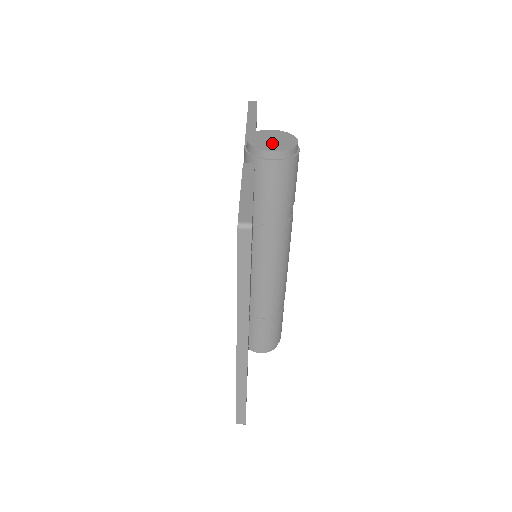
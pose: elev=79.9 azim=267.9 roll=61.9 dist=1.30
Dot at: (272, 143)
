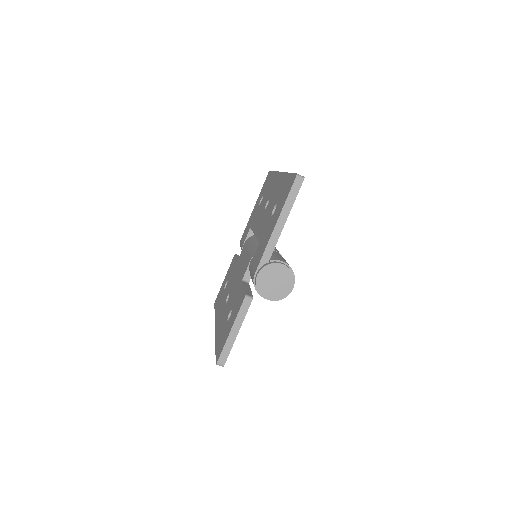
Dot at: (272, 288)
